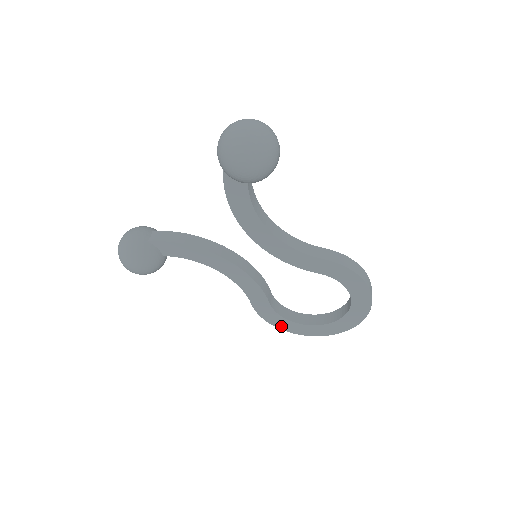
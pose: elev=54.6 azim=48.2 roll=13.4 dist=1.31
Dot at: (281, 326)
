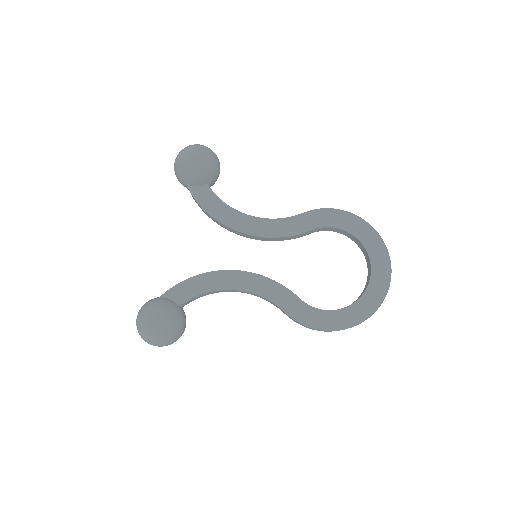
Dot at: (333, 326)
